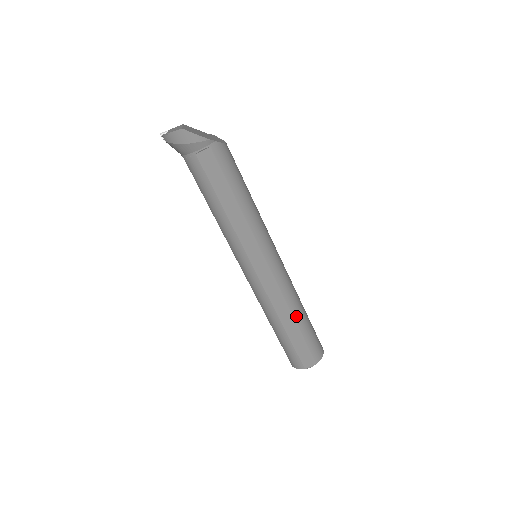
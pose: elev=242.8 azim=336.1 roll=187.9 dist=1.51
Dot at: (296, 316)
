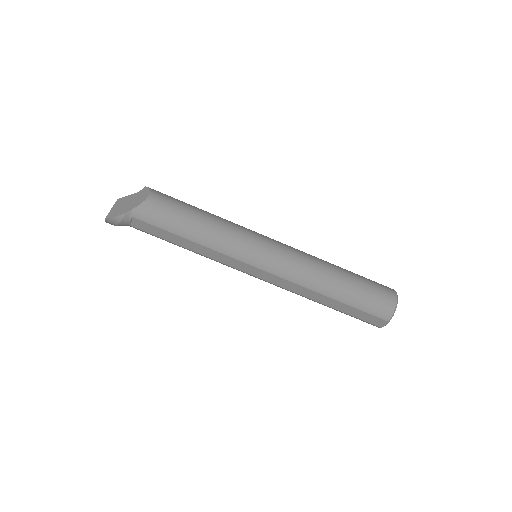
Dot at: (327, 293)
